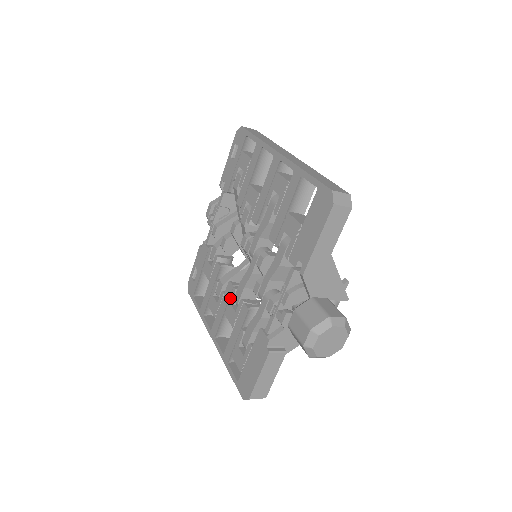
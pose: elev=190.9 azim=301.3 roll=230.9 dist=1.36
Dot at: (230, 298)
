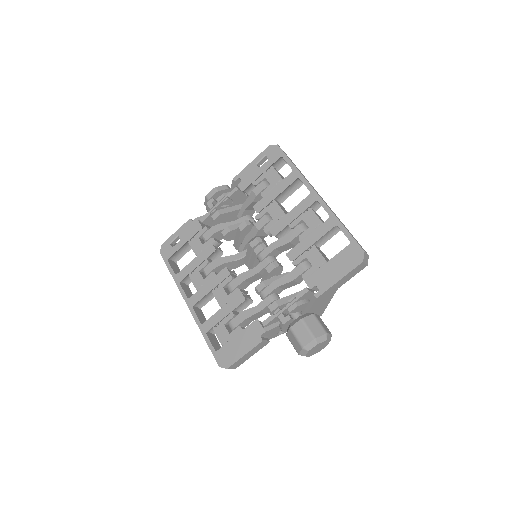
Dot at: (224, 282)
